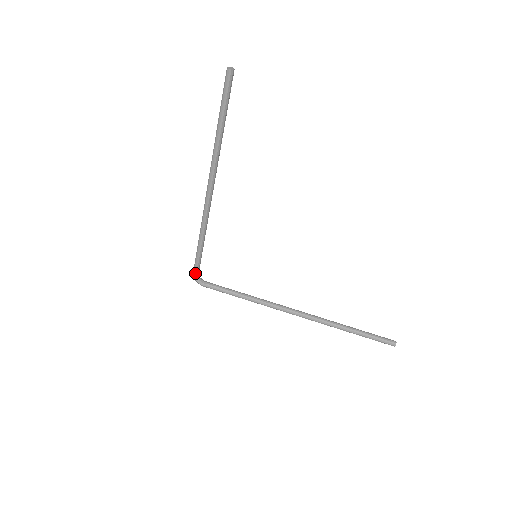
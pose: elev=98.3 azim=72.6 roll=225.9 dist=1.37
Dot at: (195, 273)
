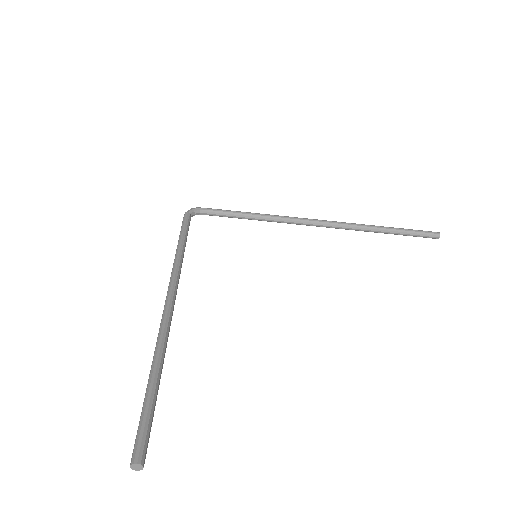
Dot at: occluded
